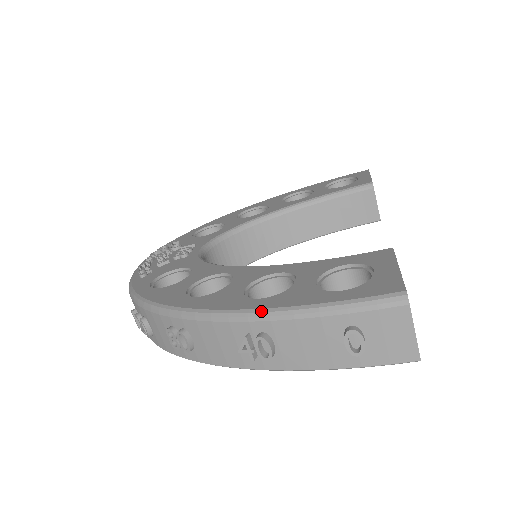
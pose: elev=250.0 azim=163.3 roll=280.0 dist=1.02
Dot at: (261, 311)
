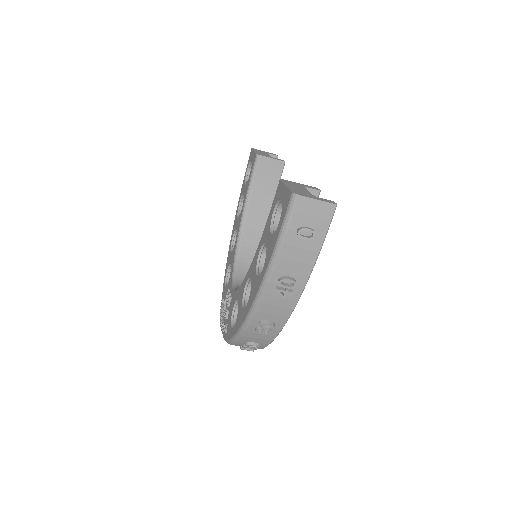
Dot at: (266, 273)
